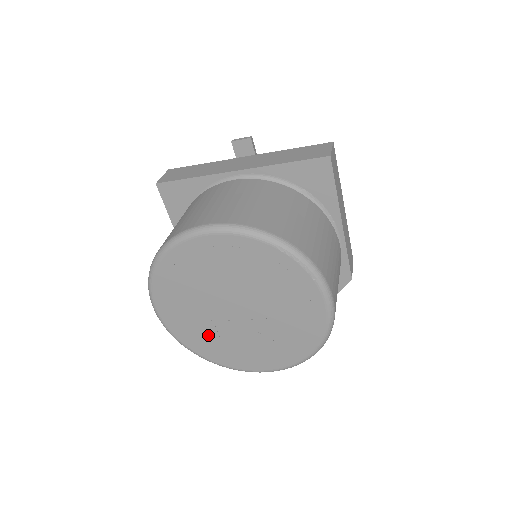
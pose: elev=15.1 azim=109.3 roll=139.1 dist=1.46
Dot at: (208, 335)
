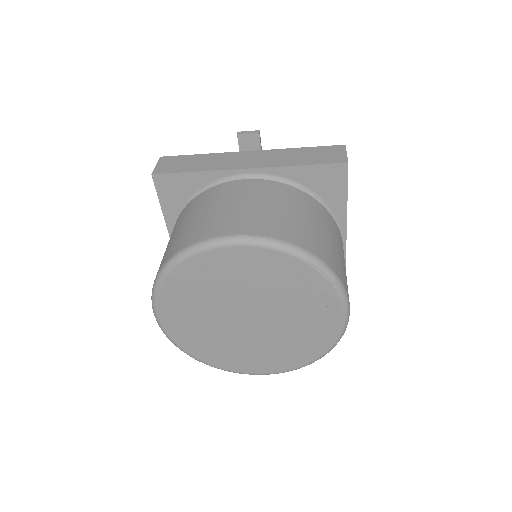
Dot at: (212, 341)
